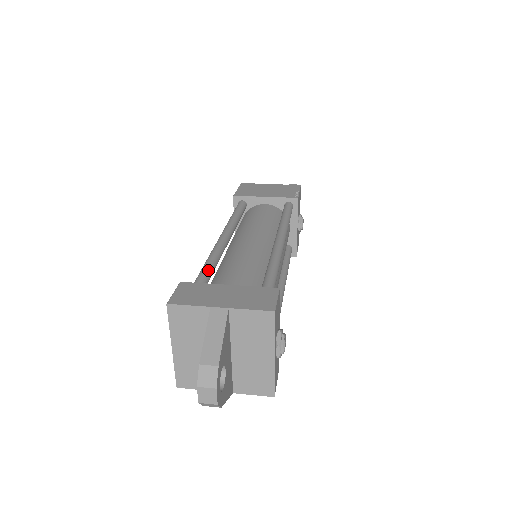
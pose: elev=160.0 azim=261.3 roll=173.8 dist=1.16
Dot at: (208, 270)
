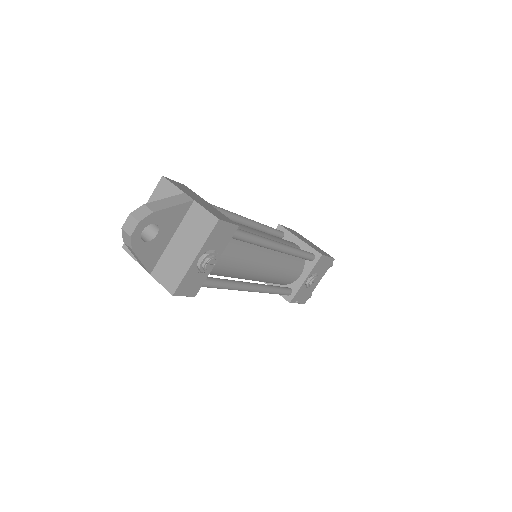
Dot at: occluded
